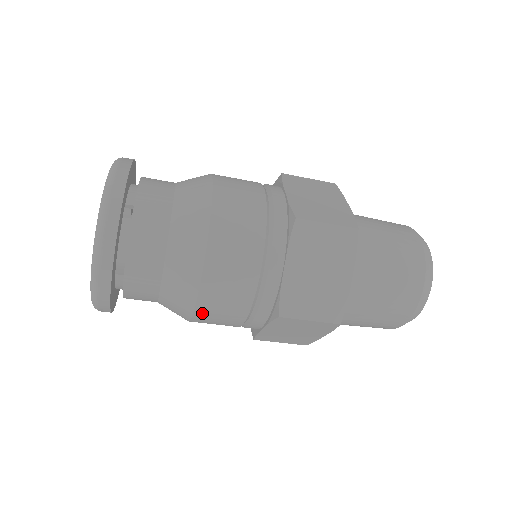
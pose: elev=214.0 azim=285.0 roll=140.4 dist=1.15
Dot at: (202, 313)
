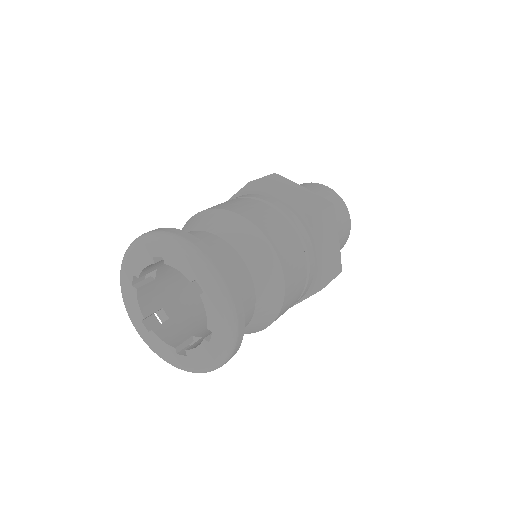
Dot at: occluded
